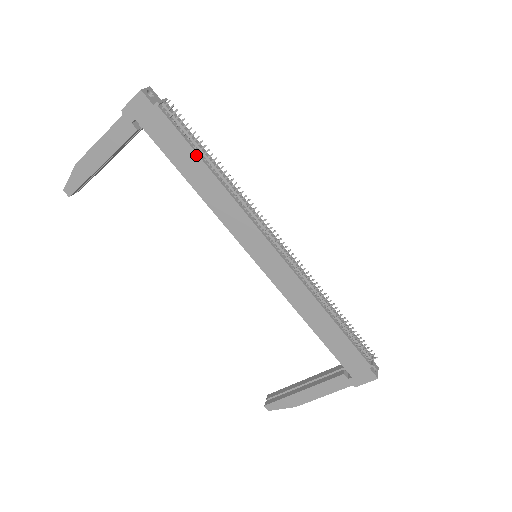
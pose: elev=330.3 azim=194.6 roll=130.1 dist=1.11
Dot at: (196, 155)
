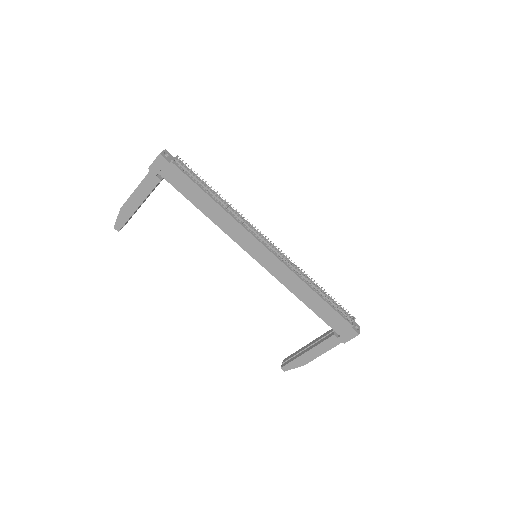
Dot at: (203, 192)
